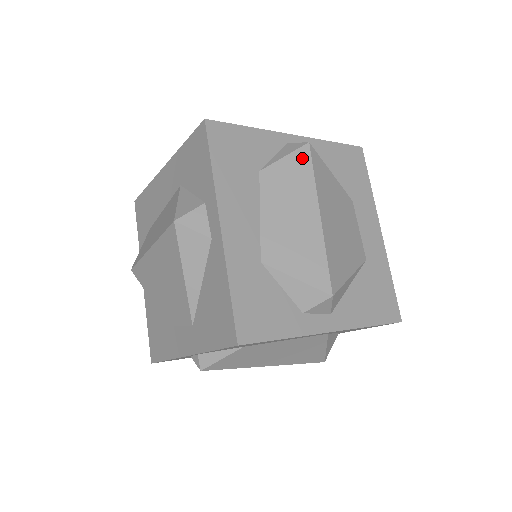
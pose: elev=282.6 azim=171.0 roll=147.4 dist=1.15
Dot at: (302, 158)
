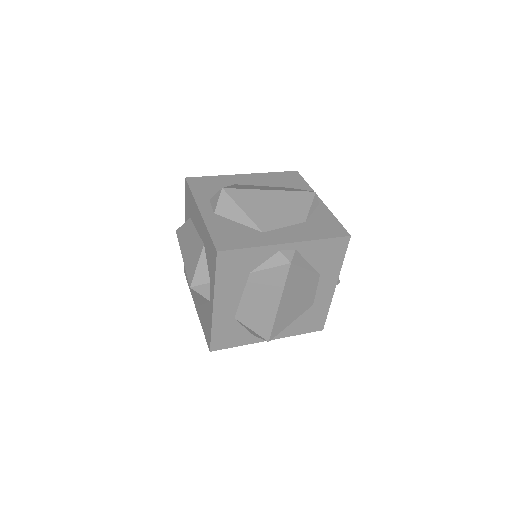
Dot at: (281, 272)
